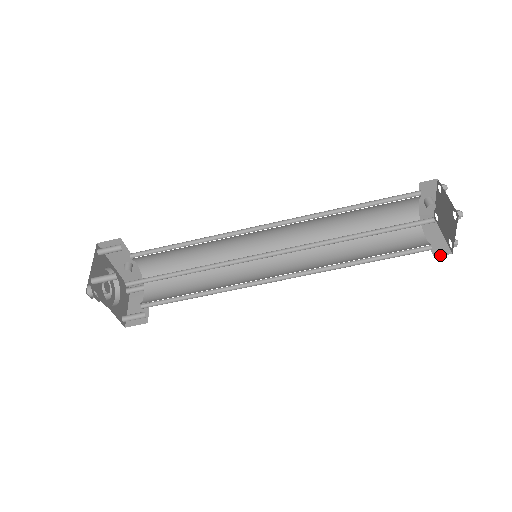
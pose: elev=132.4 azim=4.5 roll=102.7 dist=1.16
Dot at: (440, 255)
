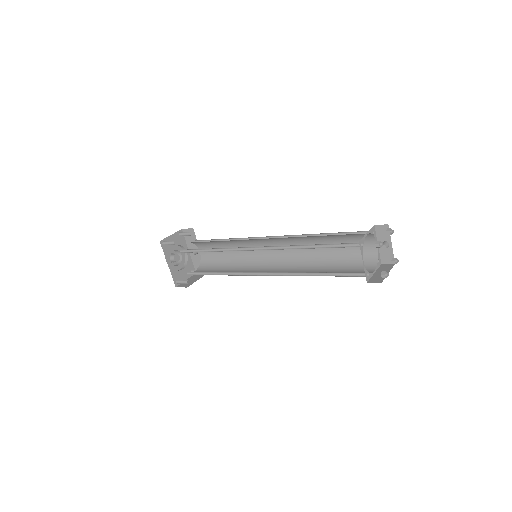
Dot at: (372, 282)
